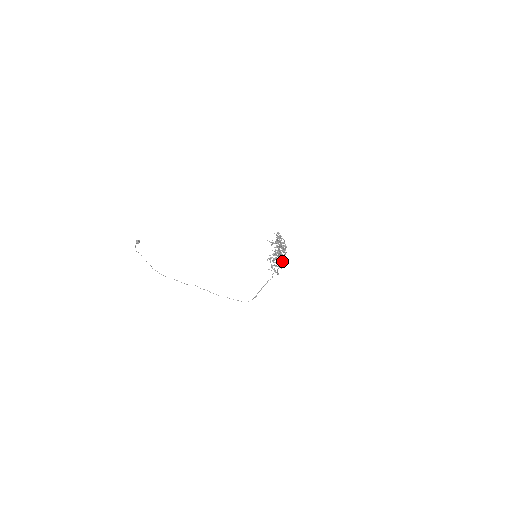
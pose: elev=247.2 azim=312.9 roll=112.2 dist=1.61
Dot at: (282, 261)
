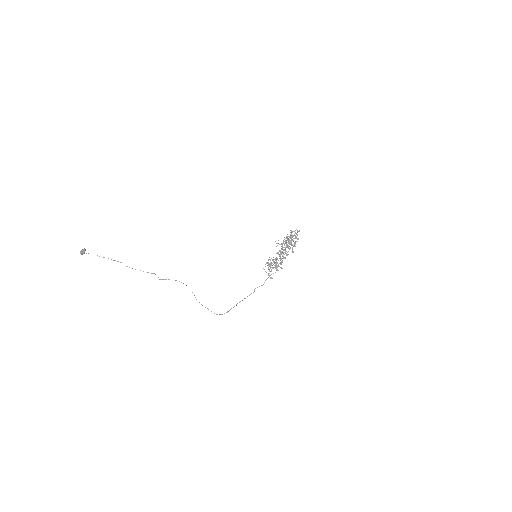
Dot at: (281, 263)
